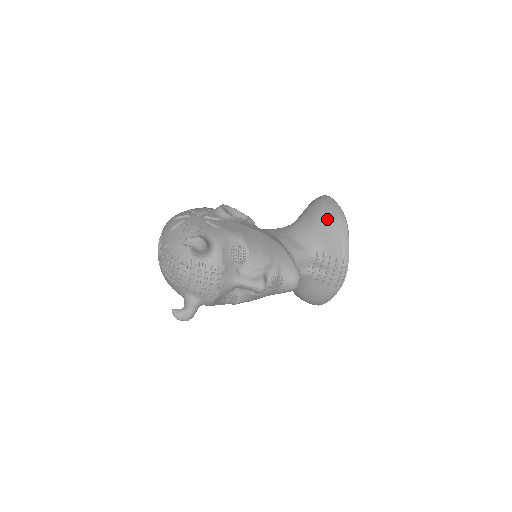
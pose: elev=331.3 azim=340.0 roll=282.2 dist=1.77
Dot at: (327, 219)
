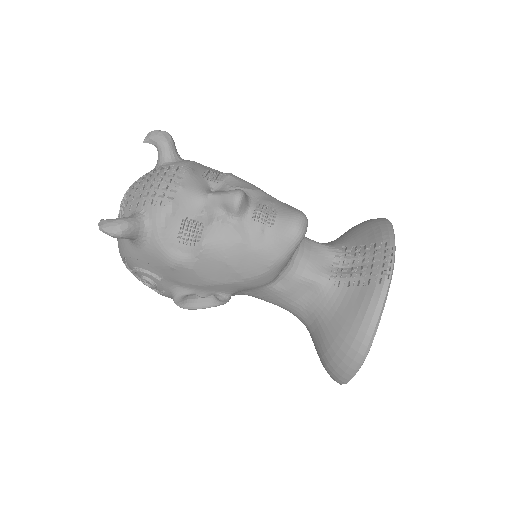
Dot at: (361, 223)
